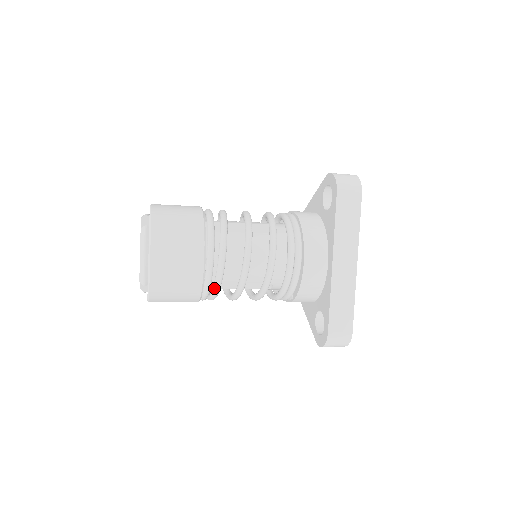
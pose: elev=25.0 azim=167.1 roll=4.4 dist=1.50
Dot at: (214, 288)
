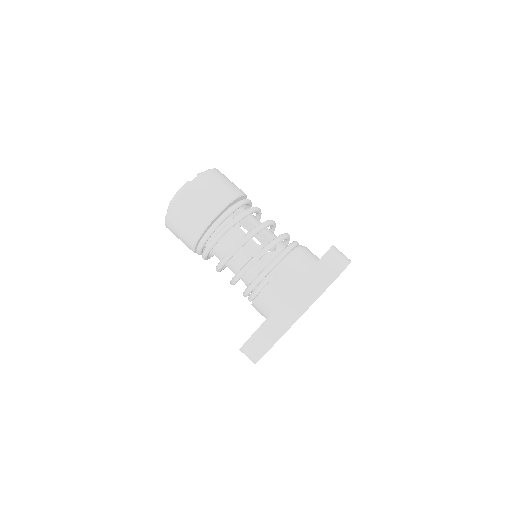
Dot at: (202, 253)
